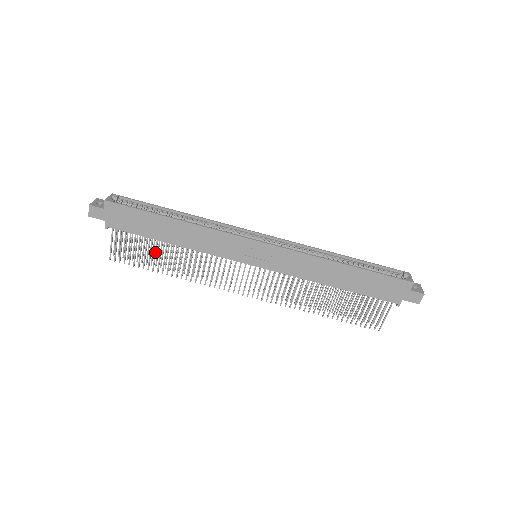
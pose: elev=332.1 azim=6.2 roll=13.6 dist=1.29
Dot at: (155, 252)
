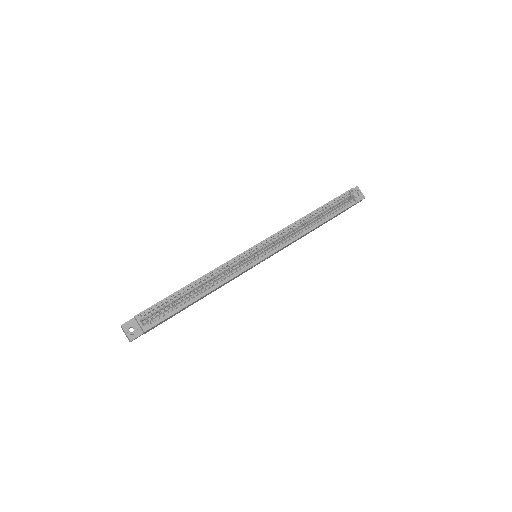
Dot at: occluded
